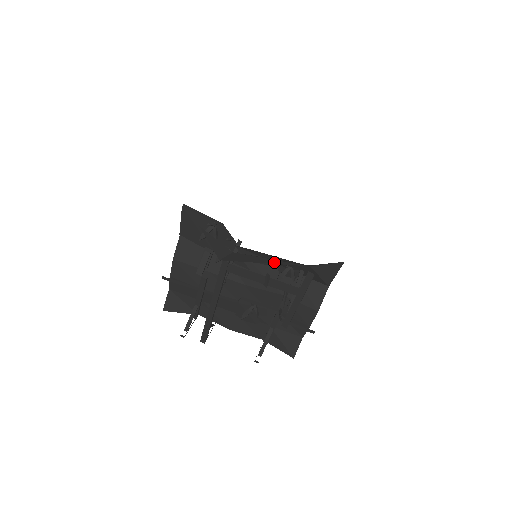
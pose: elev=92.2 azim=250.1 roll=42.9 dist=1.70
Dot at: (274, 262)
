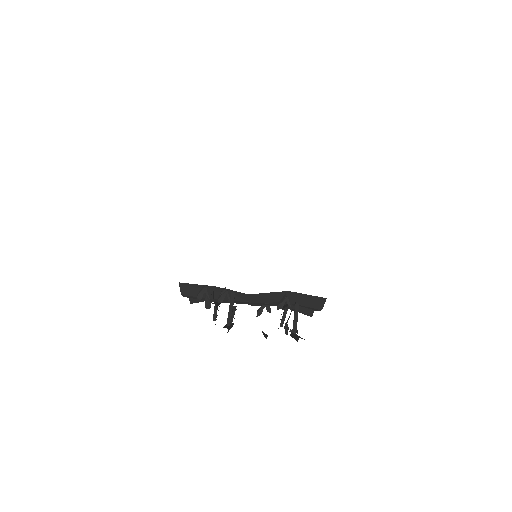
Dot at: occluded
